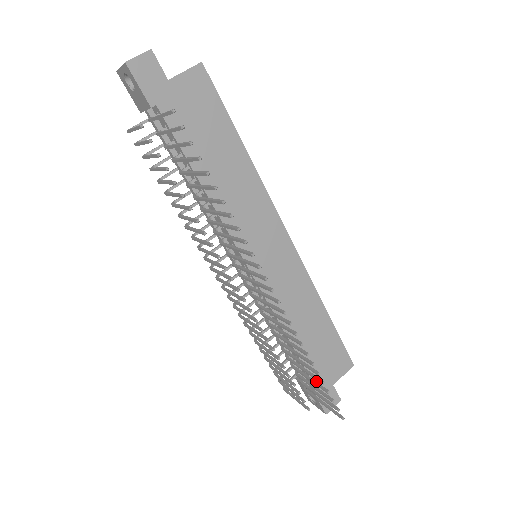
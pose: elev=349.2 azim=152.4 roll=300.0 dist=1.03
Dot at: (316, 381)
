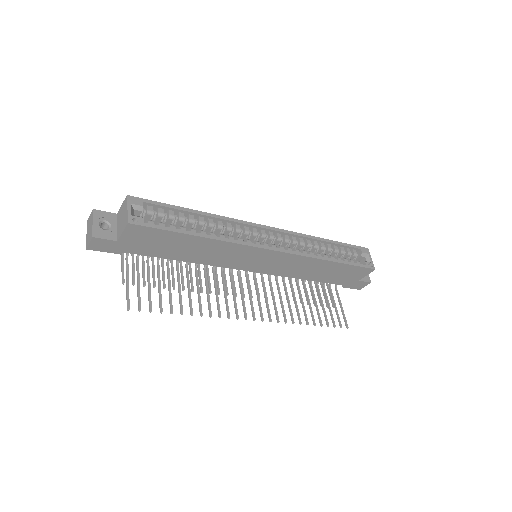
Dot at: (342, 284)
